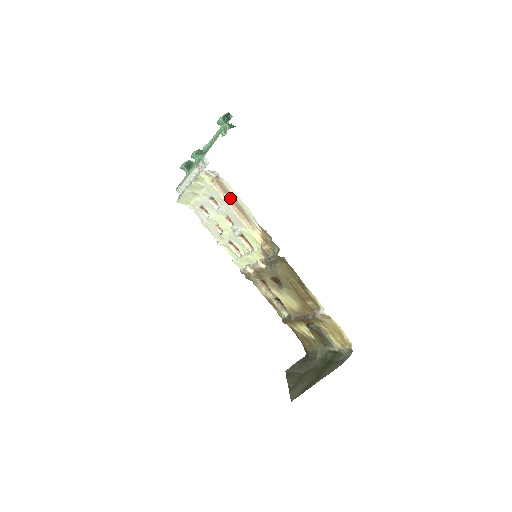
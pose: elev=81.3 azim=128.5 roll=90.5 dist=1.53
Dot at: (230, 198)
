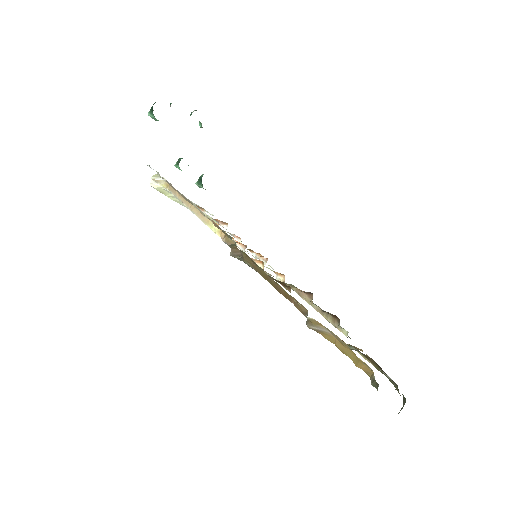
Dot at: (182, 196)
